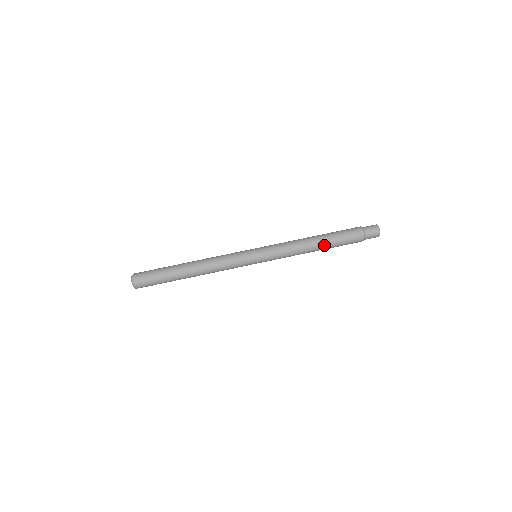
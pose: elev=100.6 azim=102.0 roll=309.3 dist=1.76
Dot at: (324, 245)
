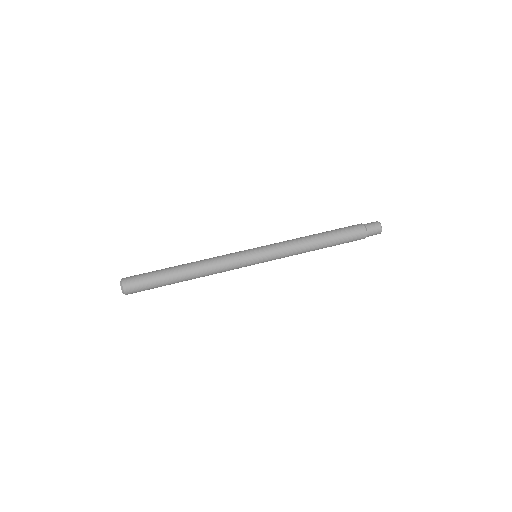
Dot at: (327, 242)
